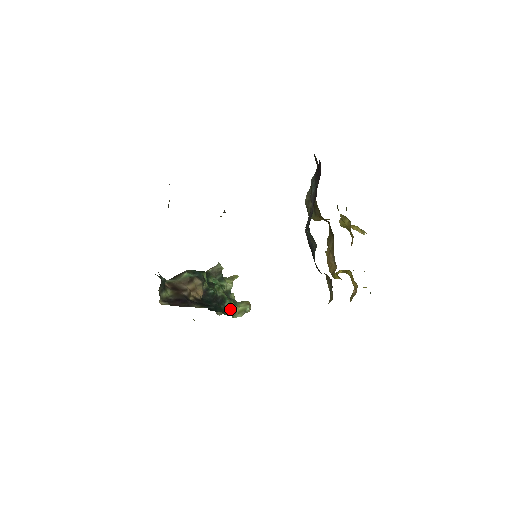
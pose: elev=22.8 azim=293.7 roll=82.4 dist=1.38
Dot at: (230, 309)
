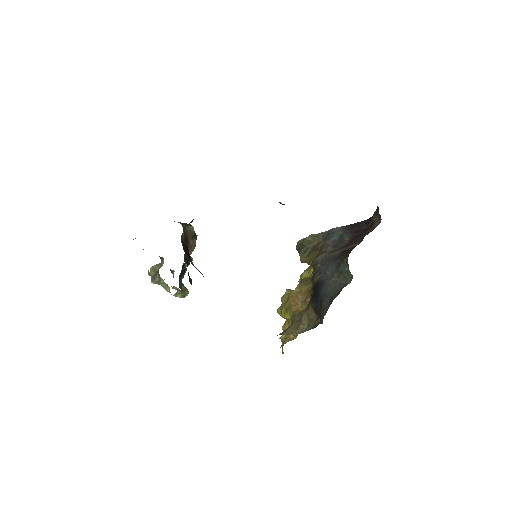
Dot at: (183, 285)
